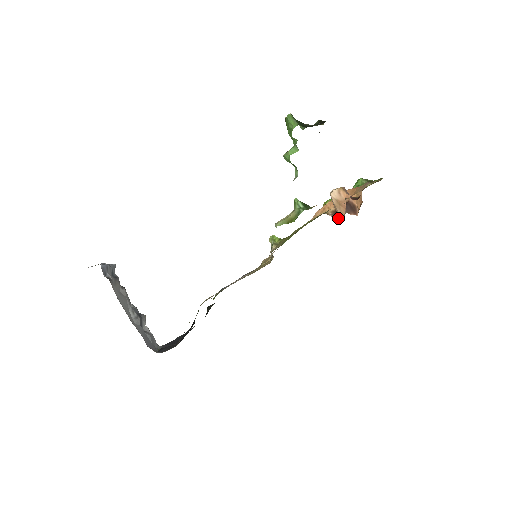
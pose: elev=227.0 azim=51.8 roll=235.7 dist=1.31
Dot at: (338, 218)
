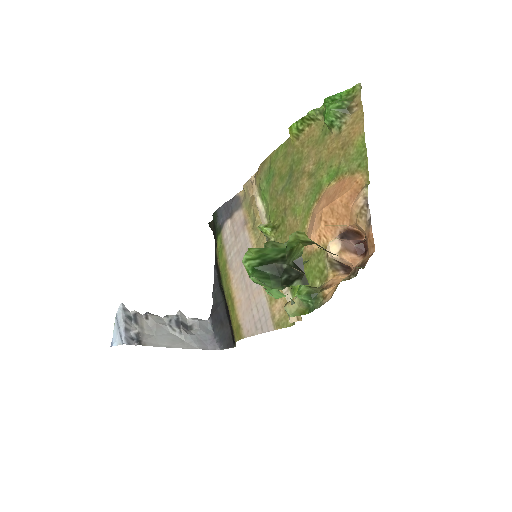
Dot at: occluded
